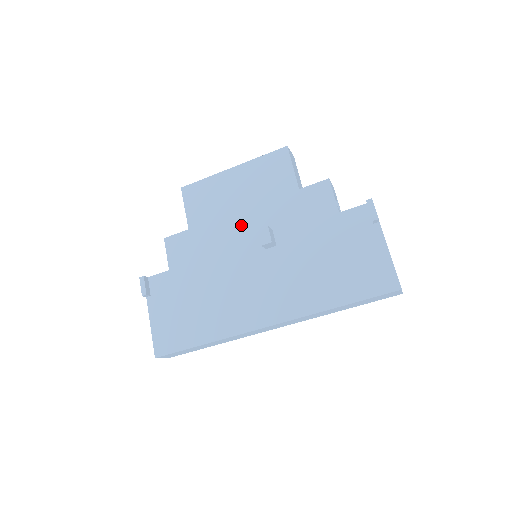
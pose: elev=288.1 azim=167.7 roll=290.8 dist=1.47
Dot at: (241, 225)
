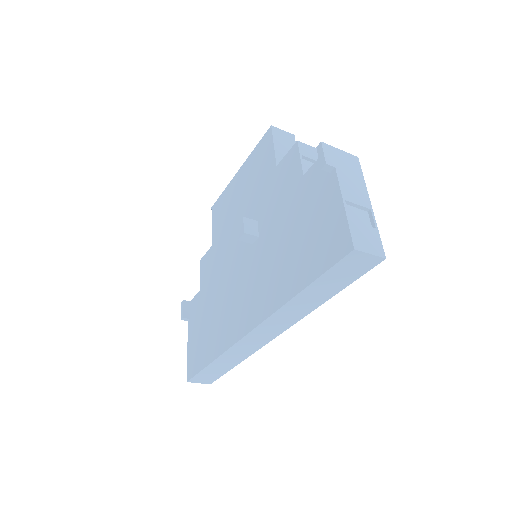
Dot at: occluded
